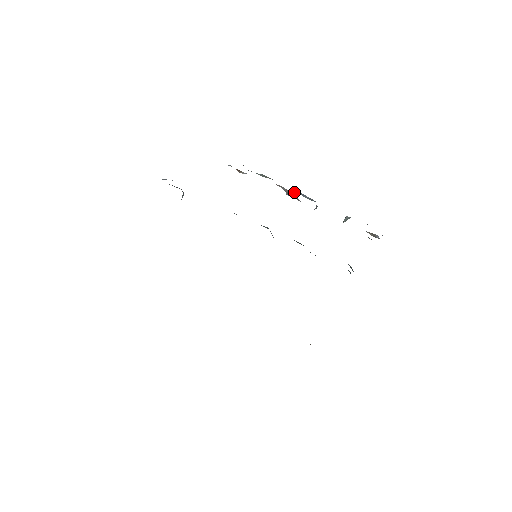
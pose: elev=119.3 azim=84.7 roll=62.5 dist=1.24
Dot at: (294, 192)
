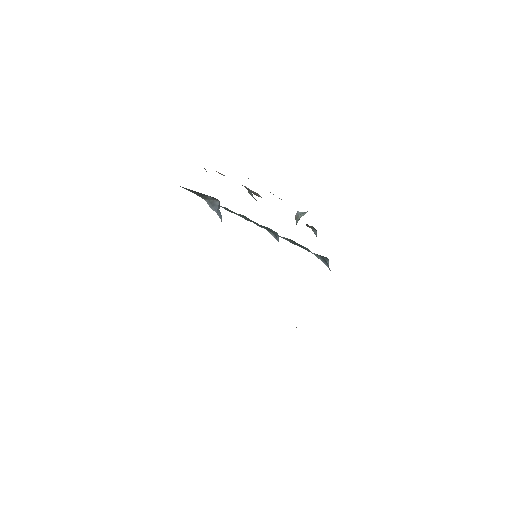
Dot at: (255, 192)
